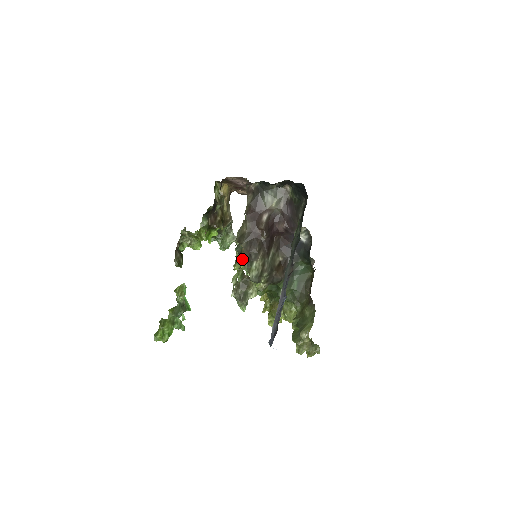
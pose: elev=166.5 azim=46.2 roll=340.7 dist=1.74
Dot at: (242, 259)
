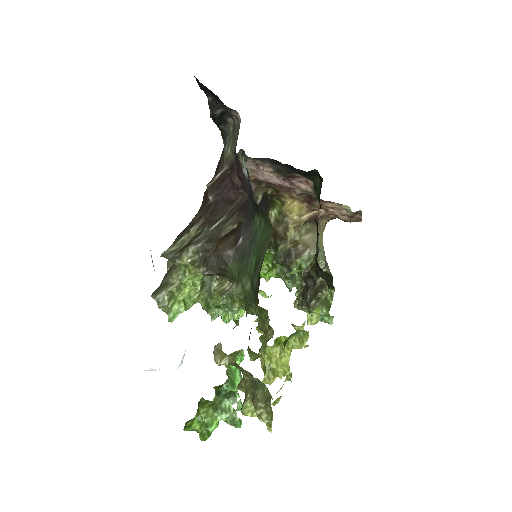
Dot at: occluded
